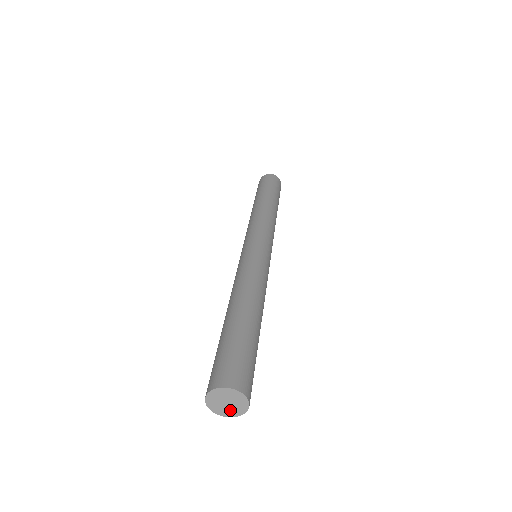
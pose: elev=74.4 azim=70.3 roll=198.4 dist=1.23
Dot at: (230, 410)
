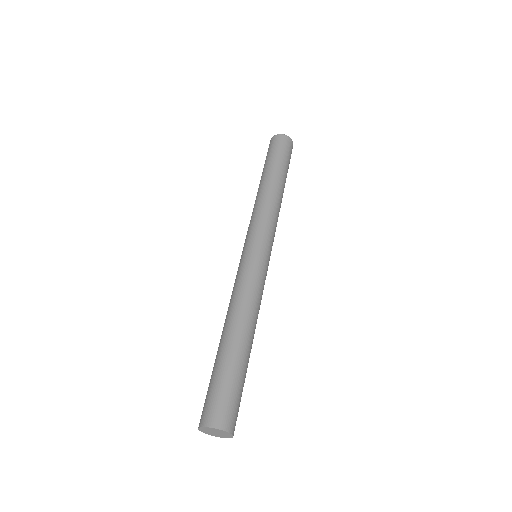
Dot at: (211, 433)
